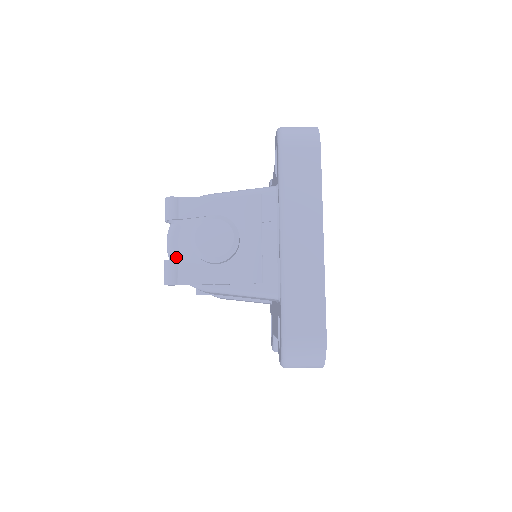
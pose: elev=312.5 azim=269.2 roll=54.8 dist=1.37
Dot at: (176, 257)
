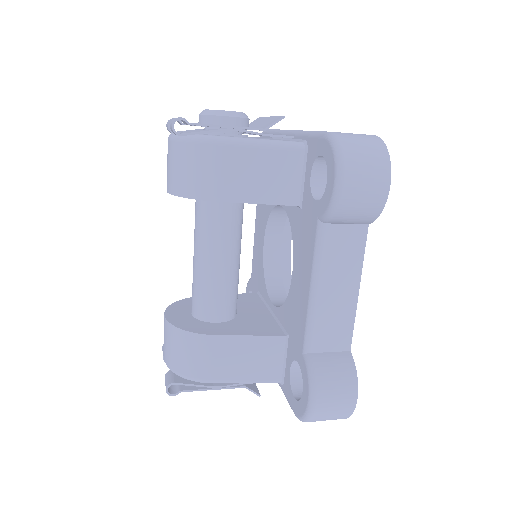
Dot at: (182, 132)
